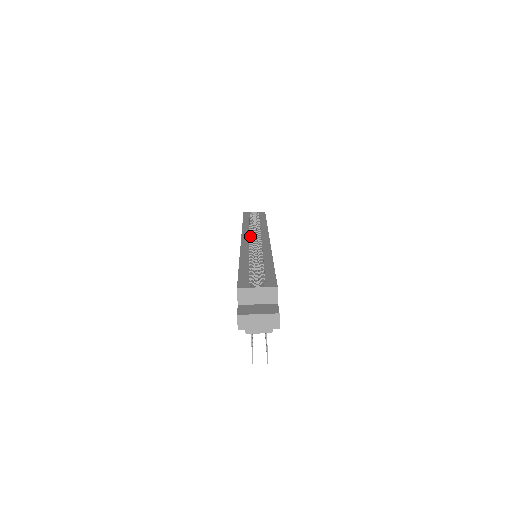
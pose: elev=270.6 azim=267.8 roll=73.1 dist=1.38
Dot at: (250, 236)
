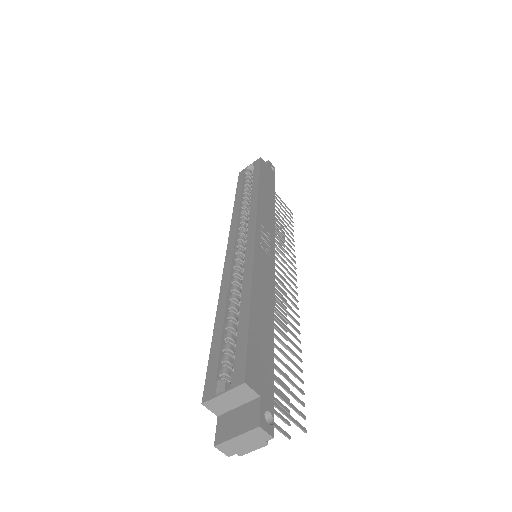
Dot at: (238, 234)
